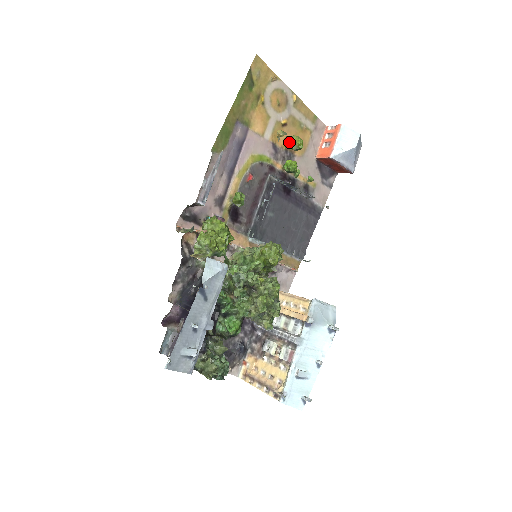
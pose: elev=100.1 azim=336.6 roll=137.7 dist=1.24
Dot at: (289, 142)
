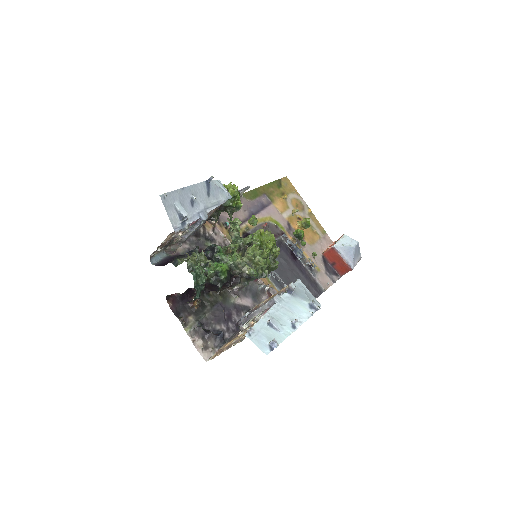
Dot at: (300, 221)
